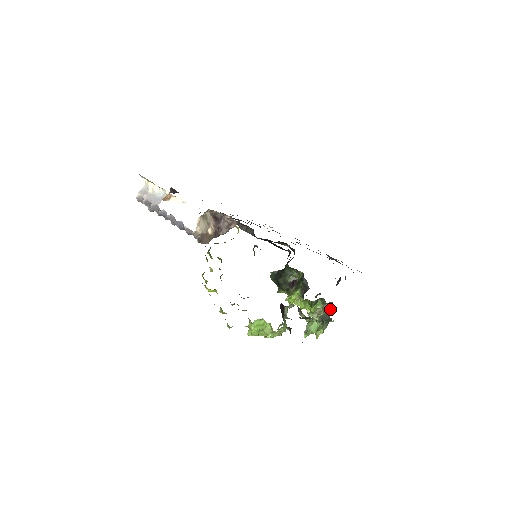
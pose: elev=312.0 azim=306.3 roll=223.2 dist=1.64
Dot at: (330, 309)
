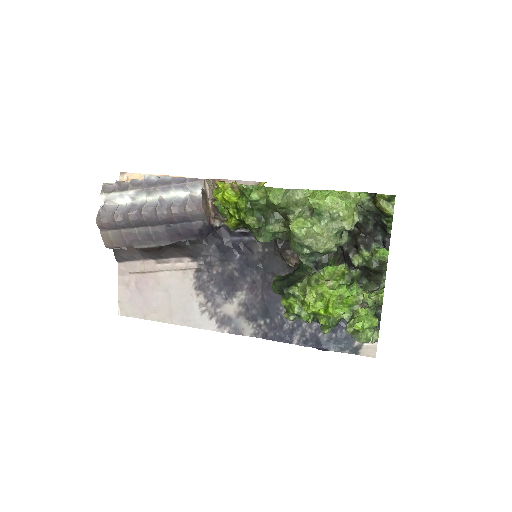
Dot at: occluded
